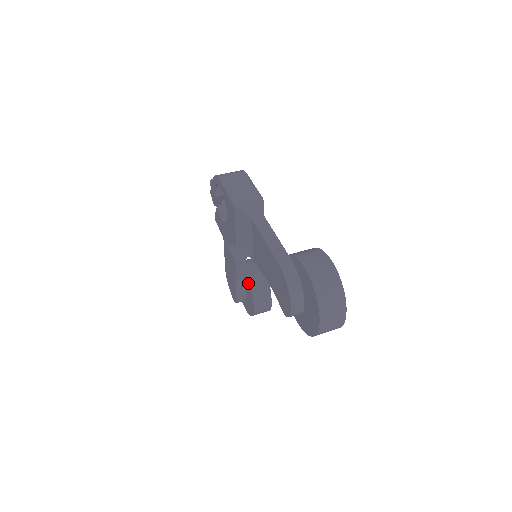
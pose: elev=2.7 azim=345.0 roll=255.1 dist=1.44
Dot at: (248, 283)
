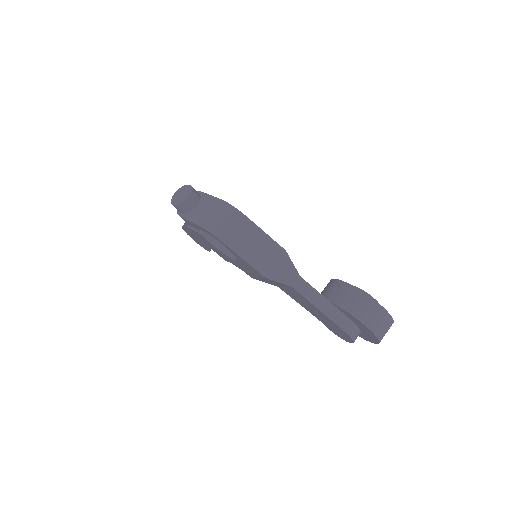
Dot at: occluded
